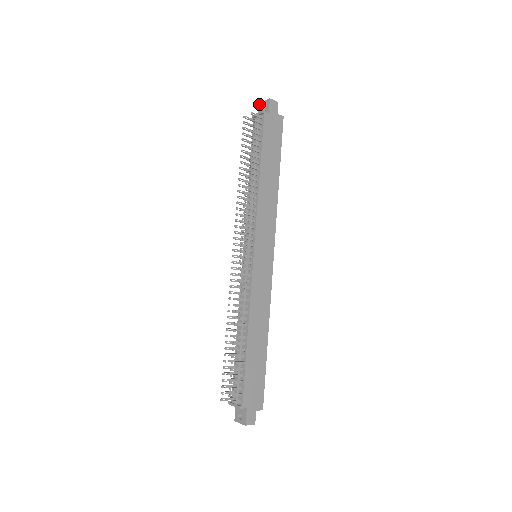
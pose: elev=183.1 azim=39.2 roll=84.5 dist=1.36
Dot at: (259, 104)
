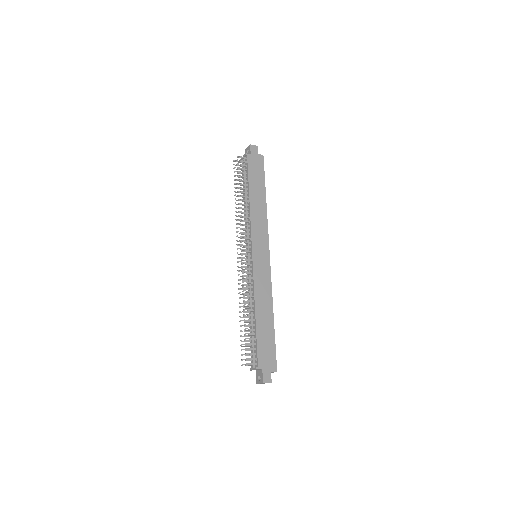
Dot at: (245, 151)
